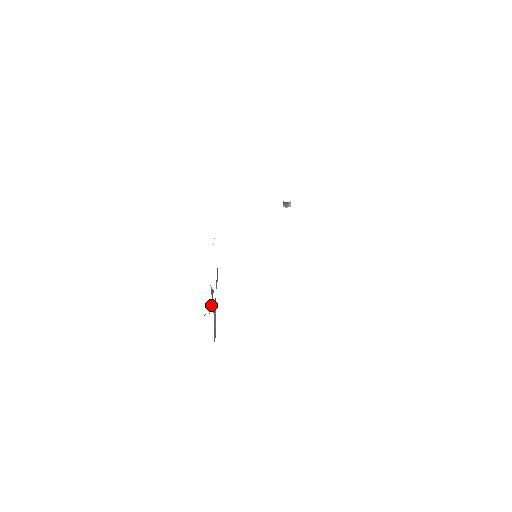
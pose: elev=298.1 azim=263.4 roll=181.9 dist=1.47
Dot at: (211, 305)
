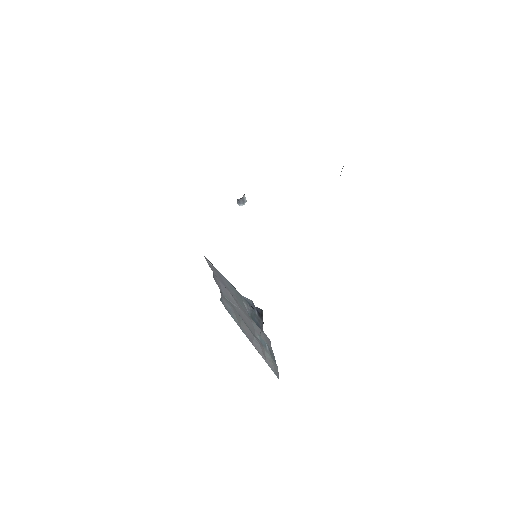
Dot at: (257, 322)
